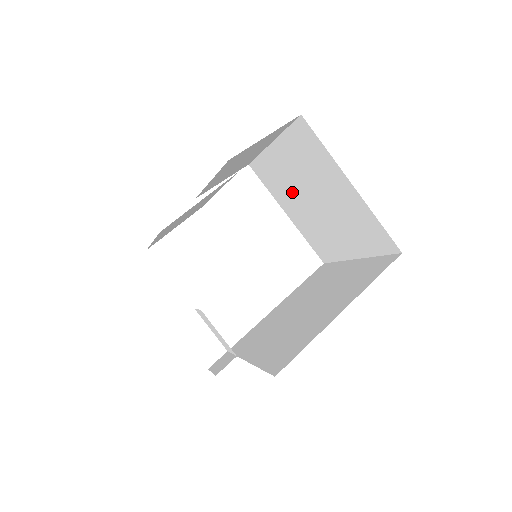
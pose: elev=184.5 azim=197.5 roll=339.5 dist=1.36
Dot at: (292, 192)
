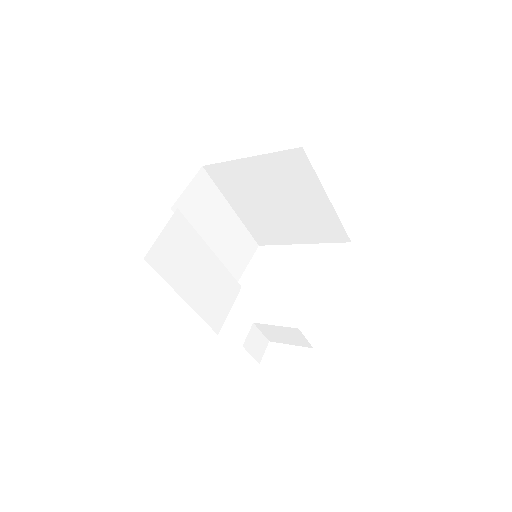
Dot at: (273, 220)
